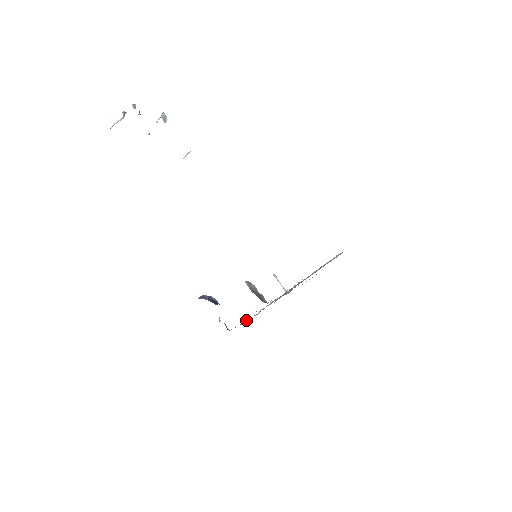
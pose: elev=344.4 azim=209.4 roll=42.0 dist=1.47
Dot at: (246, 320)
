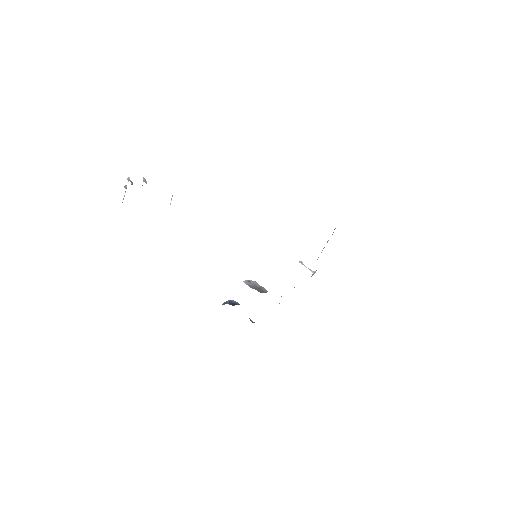
Dot at: occluded
